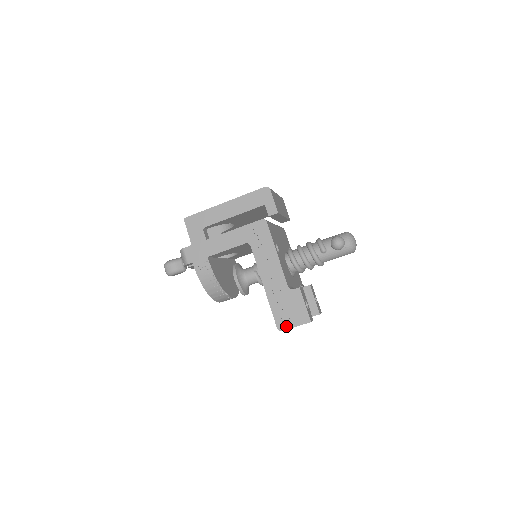
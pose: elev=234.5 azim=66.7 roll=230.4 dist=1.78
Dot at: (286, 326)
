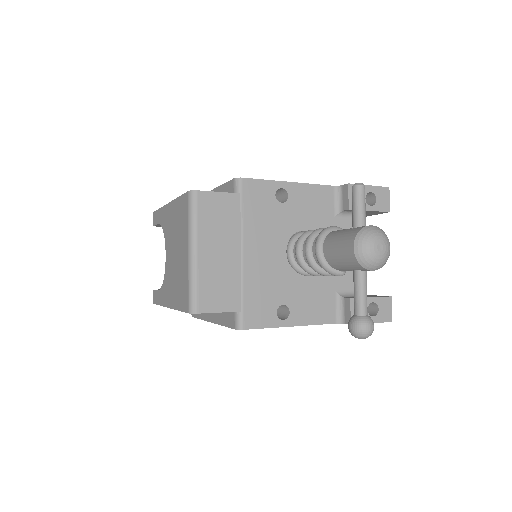
Dot at: occluded
